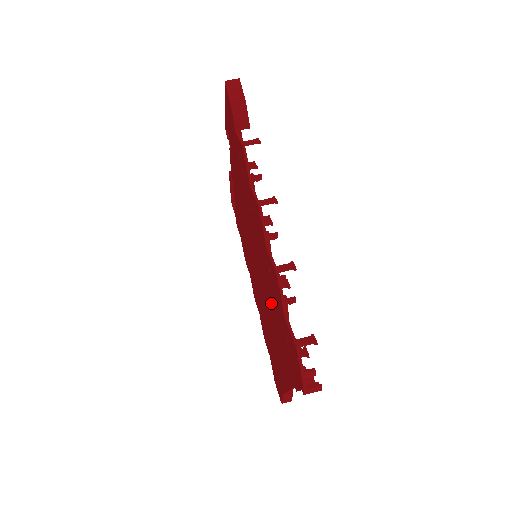
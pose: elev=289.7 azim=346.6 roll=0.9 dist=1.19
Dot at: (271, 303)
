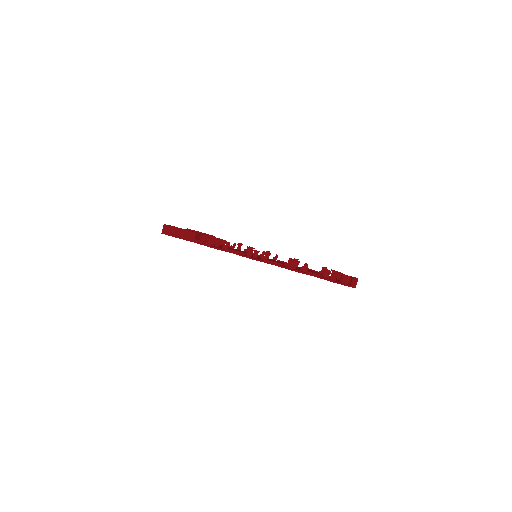
Dot at: occluded
